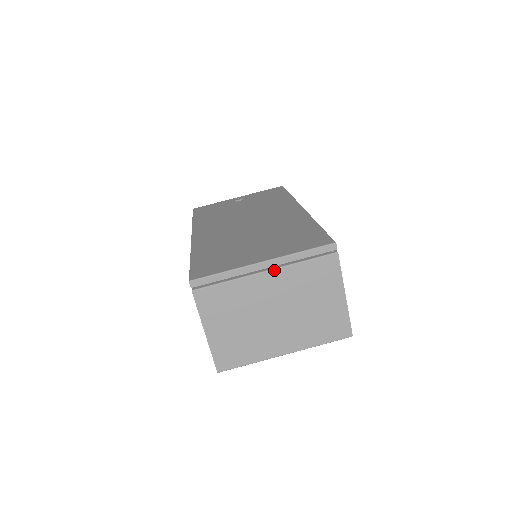
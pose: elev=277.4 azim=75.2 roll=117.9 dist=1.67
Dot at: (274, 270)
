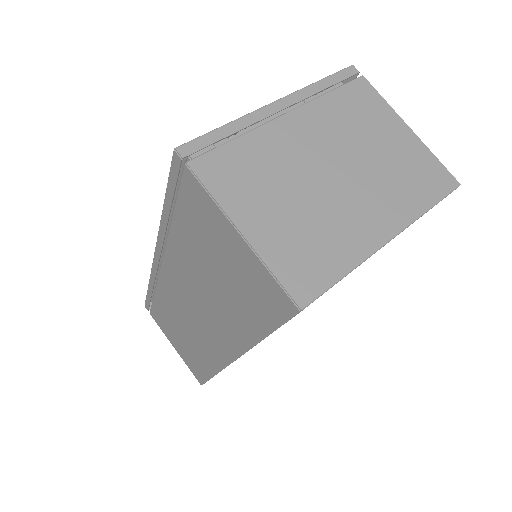
Dot at: (296, 110)
